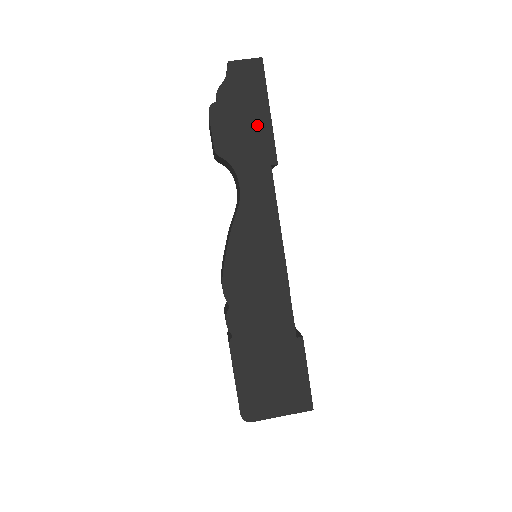
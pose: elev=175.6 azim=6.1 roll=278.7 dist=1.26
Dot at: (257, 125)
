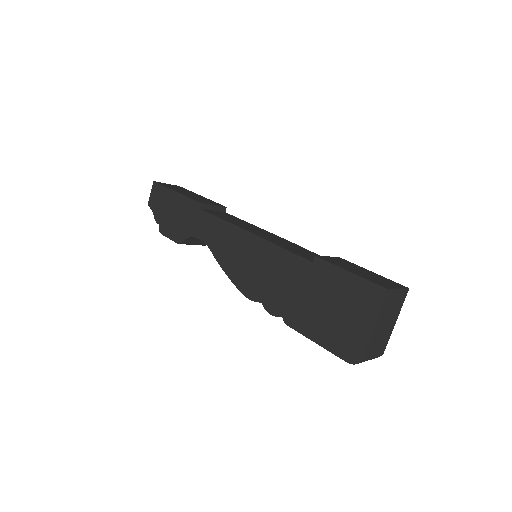
Dot at: (178, 205)
